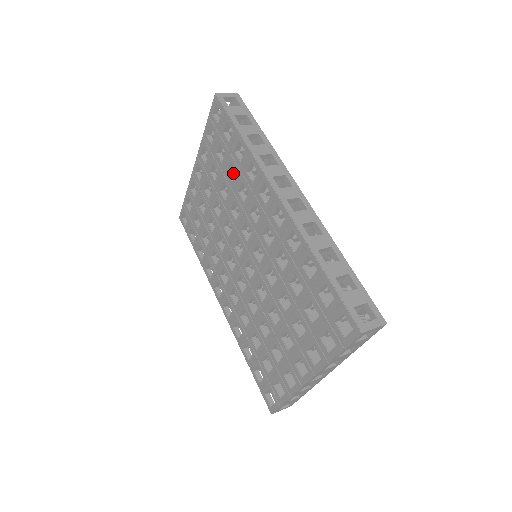
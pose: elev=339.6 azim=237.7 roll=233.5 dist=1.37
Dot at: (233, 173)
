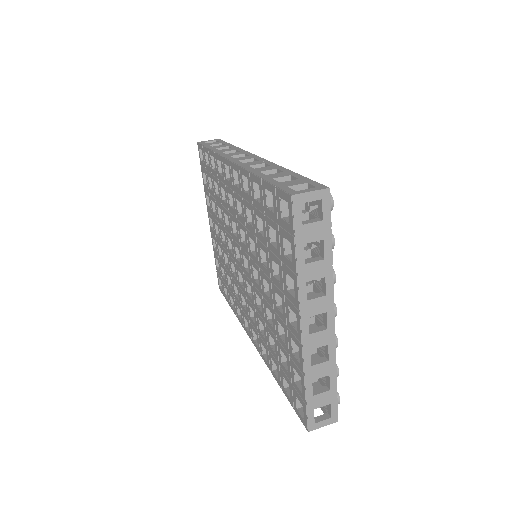
Dot at: occluded
